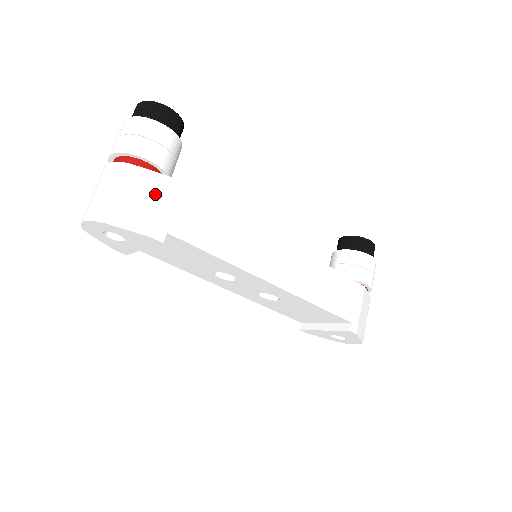
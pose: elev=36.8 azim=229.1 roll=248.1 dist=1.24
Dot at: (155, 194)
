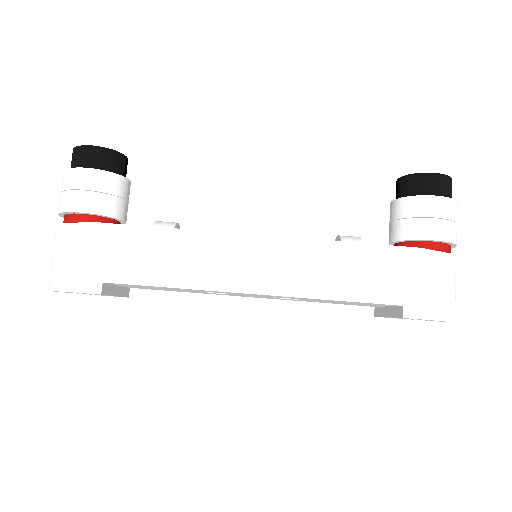
Dot at: (84, 246)
